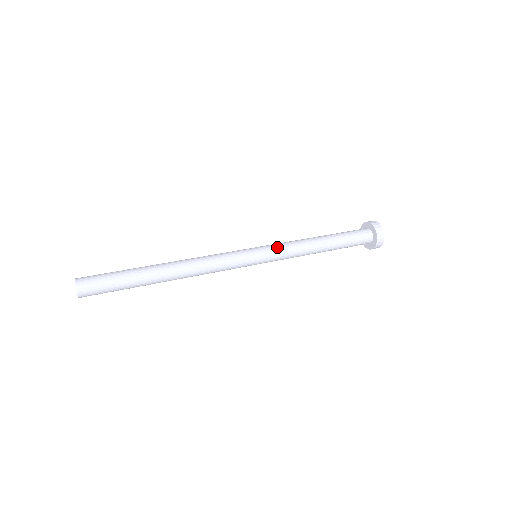
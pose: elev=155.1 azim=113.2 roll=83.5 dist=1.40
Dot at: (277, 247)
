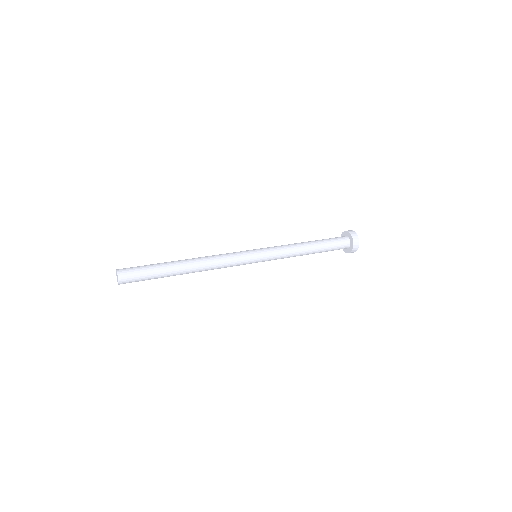
Dot at: (274, 254)
